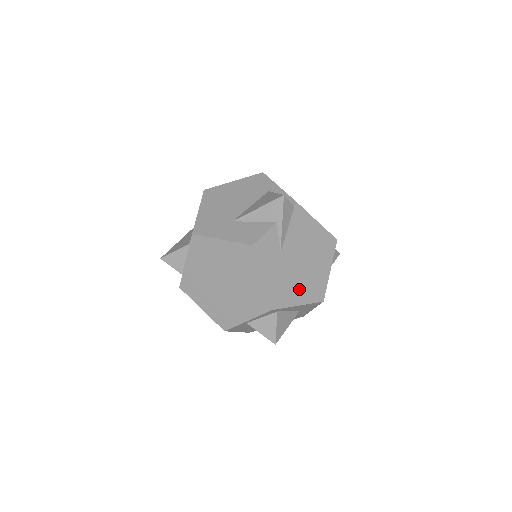
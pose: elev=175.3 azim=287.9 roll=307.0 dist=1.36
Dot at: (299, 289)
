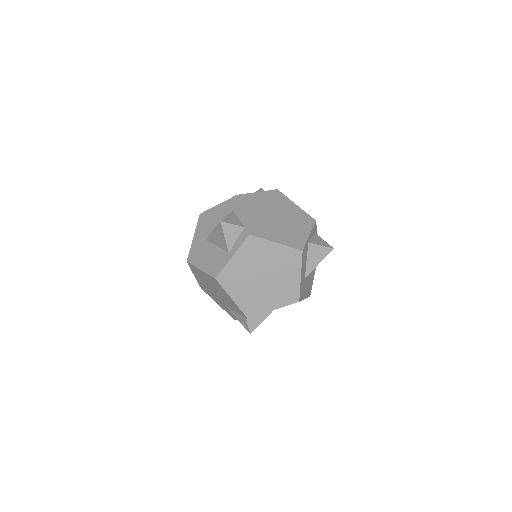
Dot at: occluded
